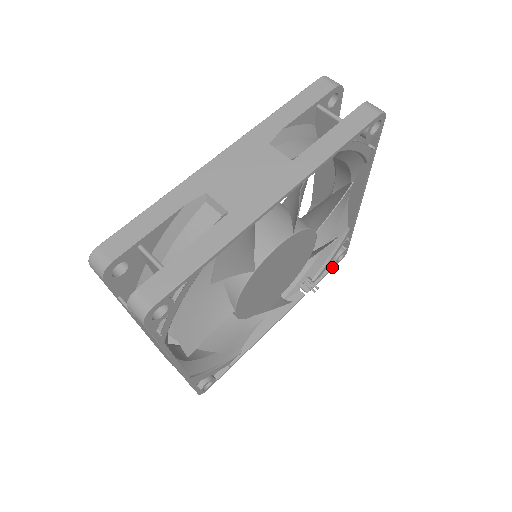
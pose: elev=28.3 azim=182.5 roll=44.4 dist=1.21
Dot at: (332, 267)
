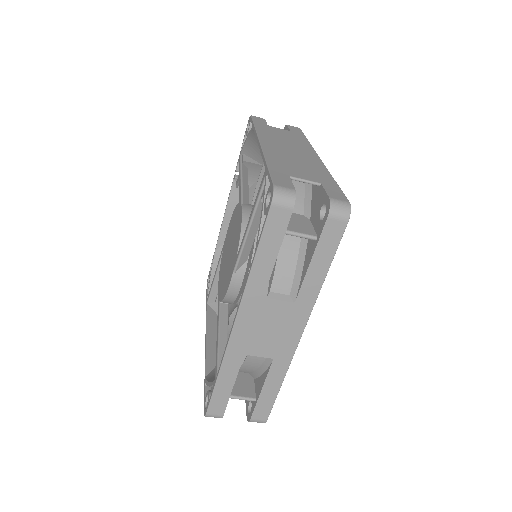
Dot at: occluded
